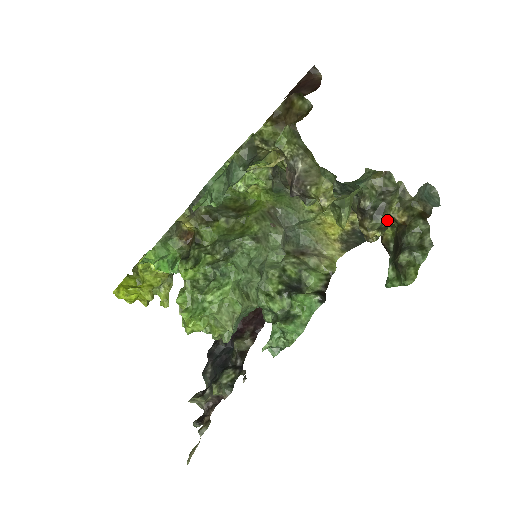
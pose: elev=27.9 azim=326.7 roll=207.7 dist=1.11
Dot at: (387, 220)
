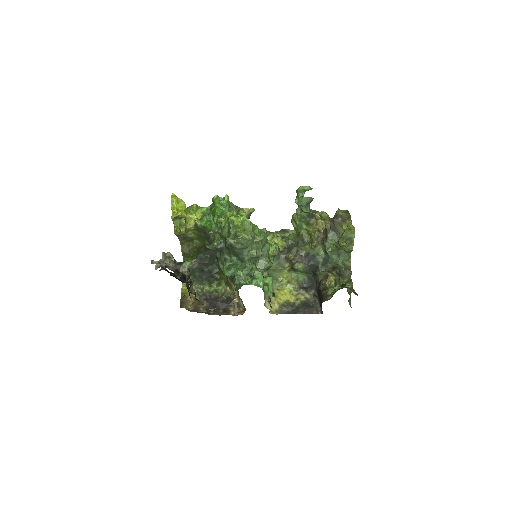
Dot at: (339, 282)
